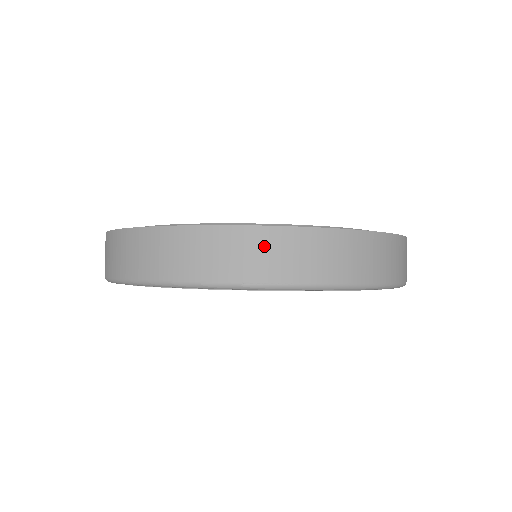
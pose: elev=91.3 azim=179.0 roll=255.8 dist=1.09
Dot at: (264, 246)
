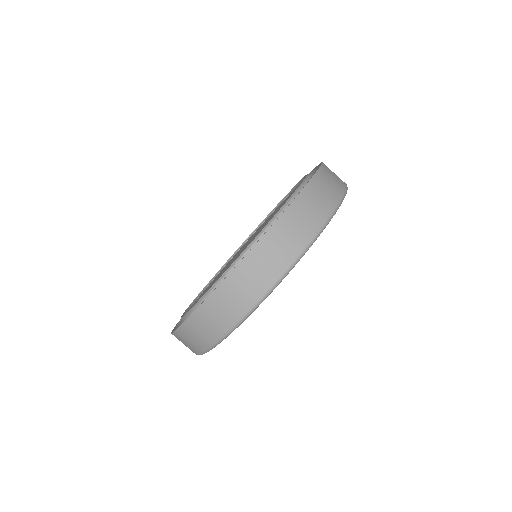
Dot at: (204, 320)
